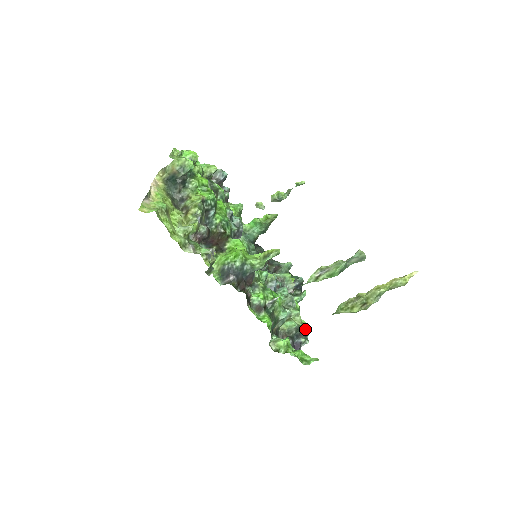
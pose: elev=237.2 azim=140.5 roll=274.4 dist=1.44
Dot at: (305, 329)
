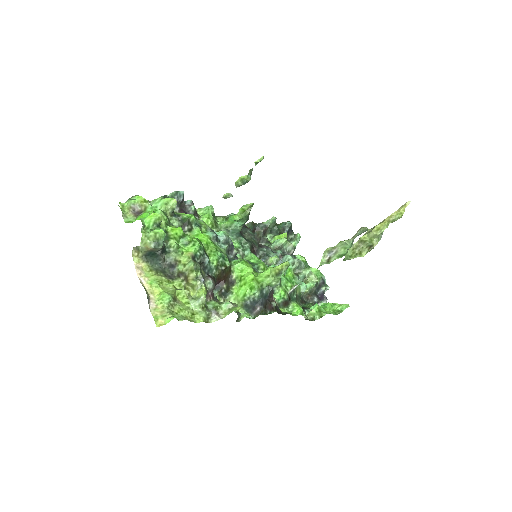
Dot at: (320, 278)
